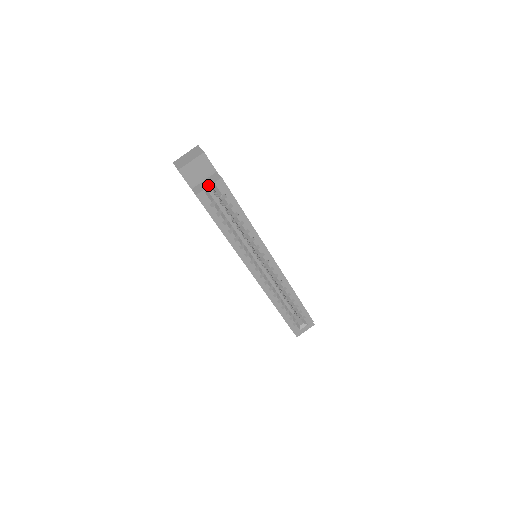
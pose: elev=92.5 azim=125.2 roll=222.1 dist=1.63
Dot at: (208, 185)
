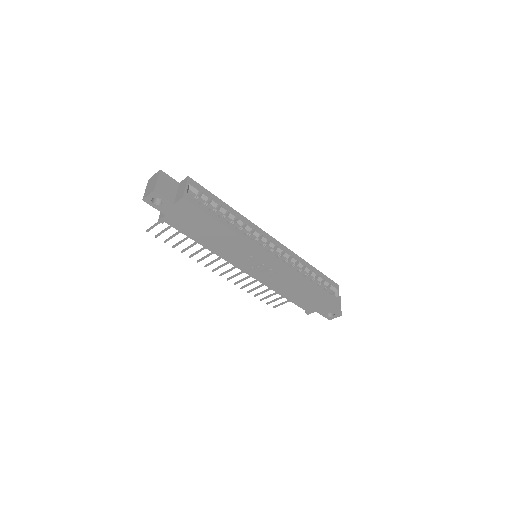
Dot at: (184, 187)
